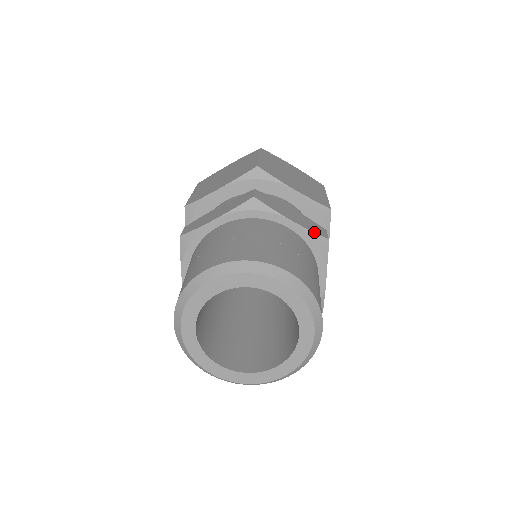
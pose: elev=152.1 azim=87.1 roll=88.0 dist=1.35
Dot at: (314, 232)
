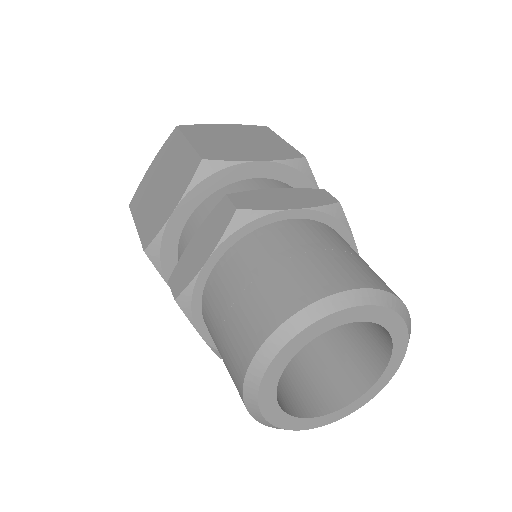
Dot at: occluded
